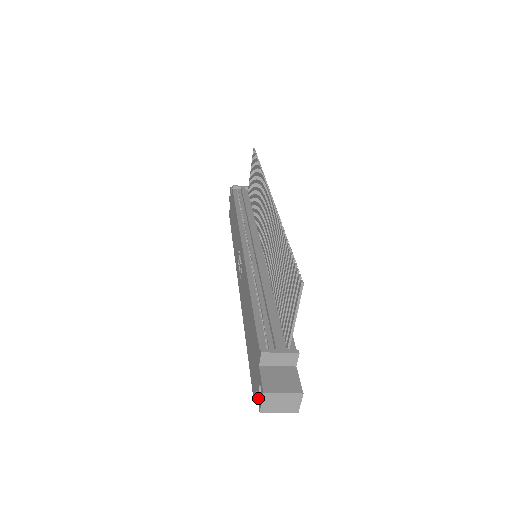
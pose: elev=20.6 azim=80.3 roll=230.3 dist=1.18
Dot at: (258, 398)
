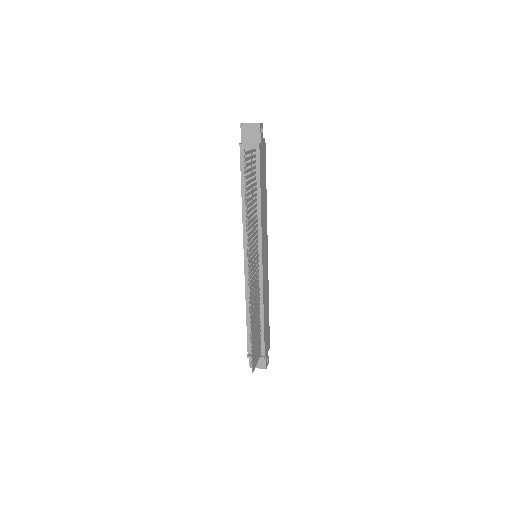
Dot at: occluded
